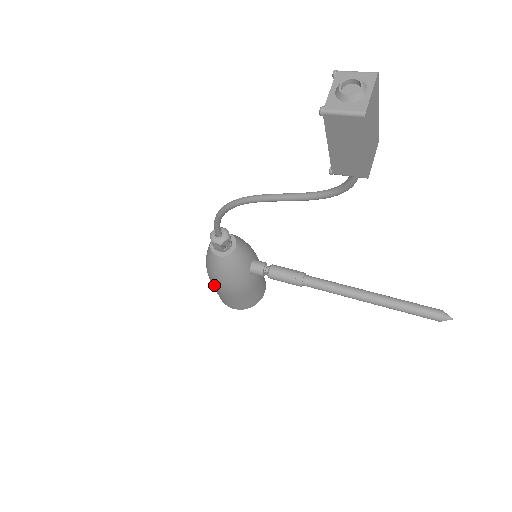
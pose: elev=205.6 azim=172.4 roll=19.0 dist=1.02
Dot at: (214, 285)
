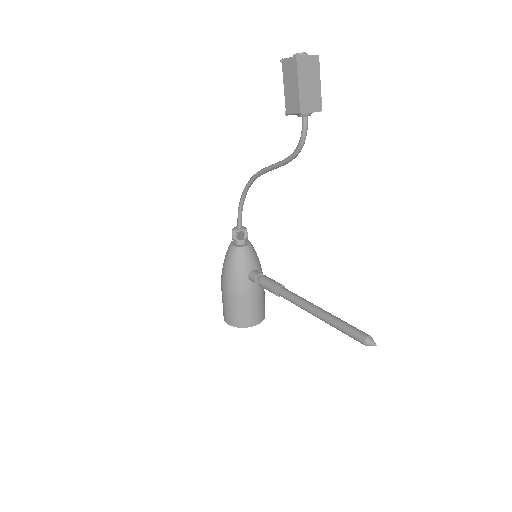
Dot at: (221, 282)
